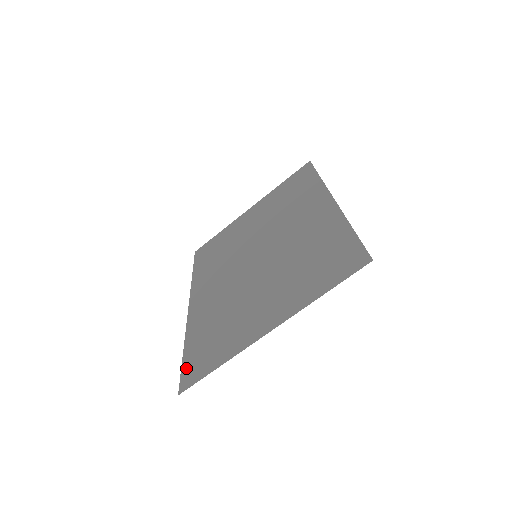
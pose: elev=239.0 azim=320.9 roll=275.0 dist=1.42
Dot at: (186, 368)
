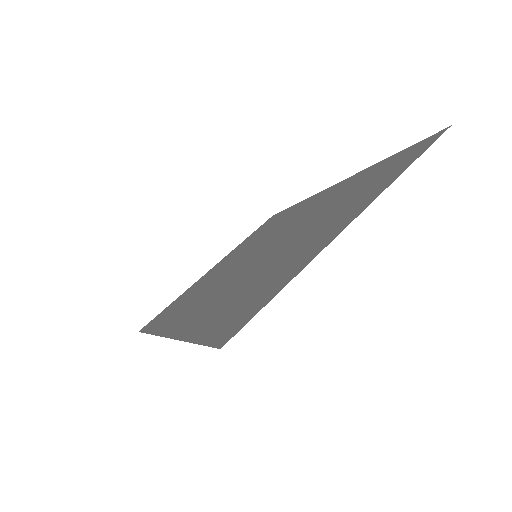
Dot at: (213, 335)
